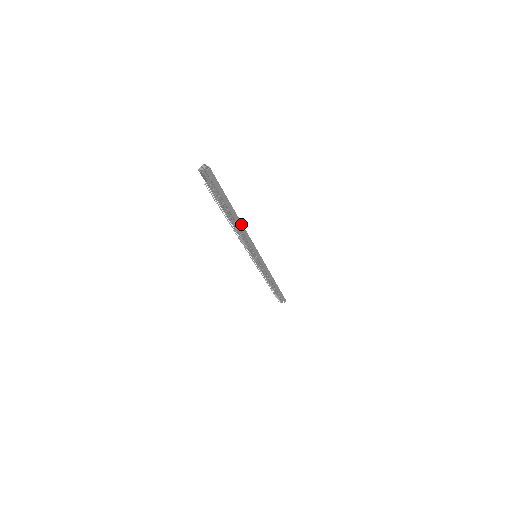
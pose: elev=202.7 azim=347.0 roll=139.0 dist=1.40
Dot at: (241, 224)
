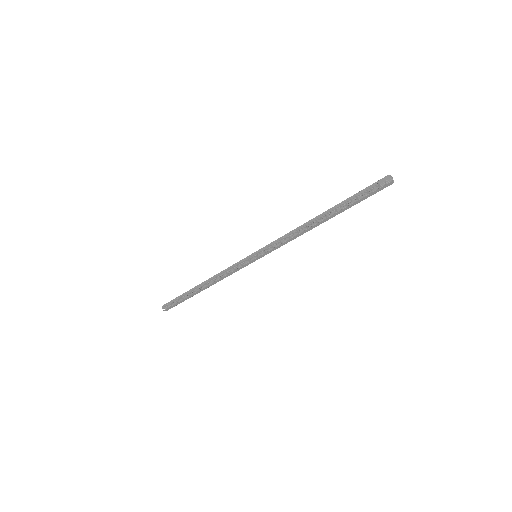
Dot at: (312, 228)
